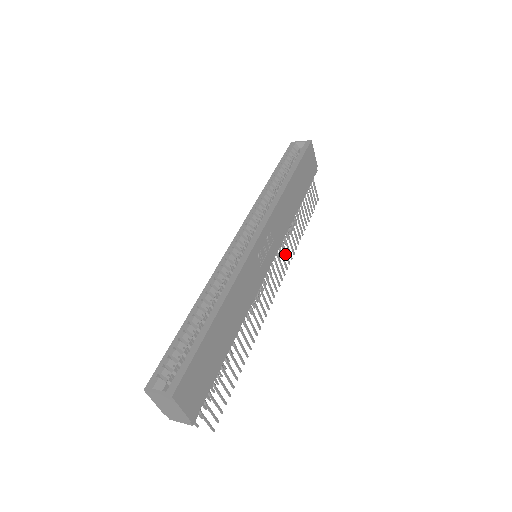
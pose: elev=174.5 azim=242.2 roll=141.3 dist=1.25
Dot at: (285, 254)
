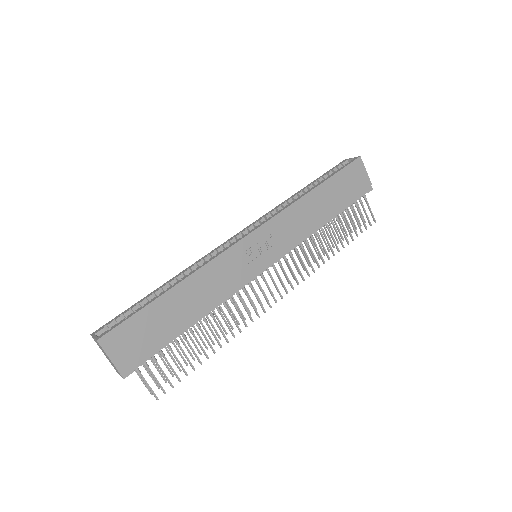
Dot at: (302, 264)
